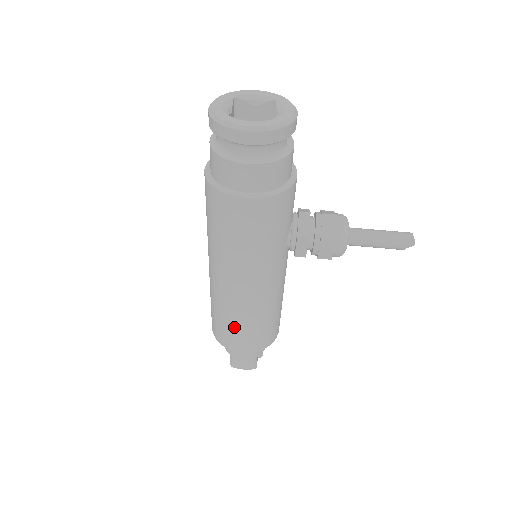
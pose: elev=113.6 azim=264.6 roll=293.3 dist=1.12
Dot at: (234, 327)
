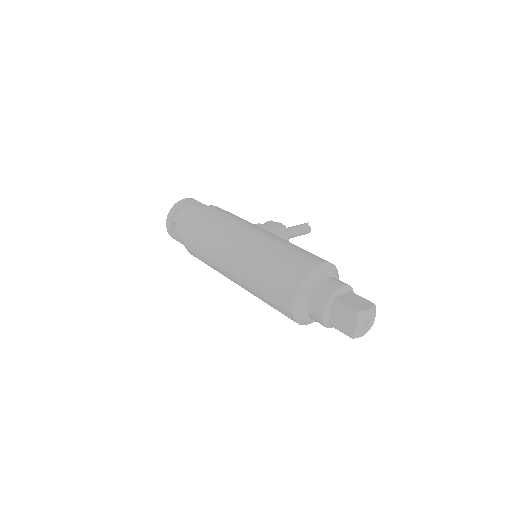
Dot at: (288, 252)
